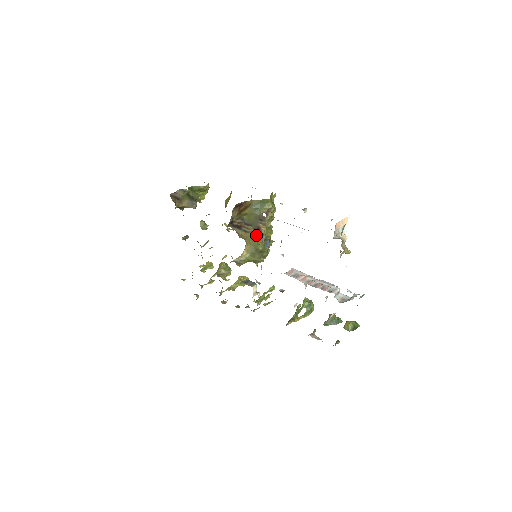
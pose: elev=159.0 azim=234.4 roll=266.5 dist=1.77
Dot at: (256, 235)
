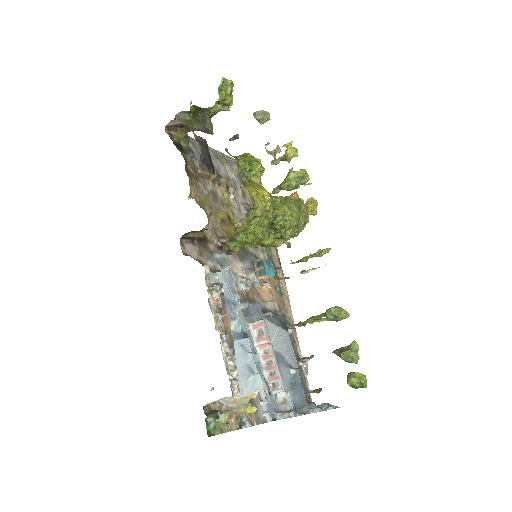
Dot at: occluded
